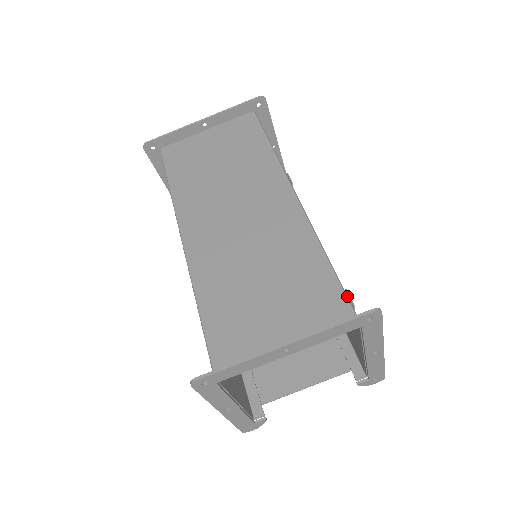
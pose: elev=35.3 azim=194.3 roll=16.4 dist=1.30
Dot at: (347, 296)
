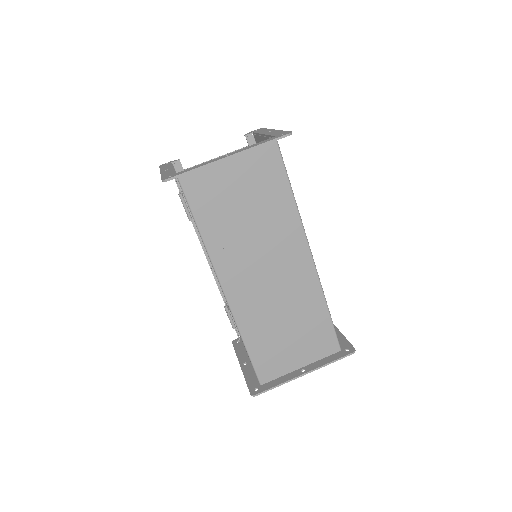
Dot at: occluded
